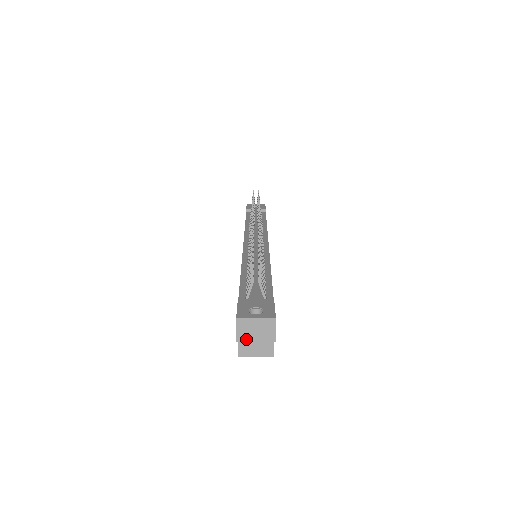
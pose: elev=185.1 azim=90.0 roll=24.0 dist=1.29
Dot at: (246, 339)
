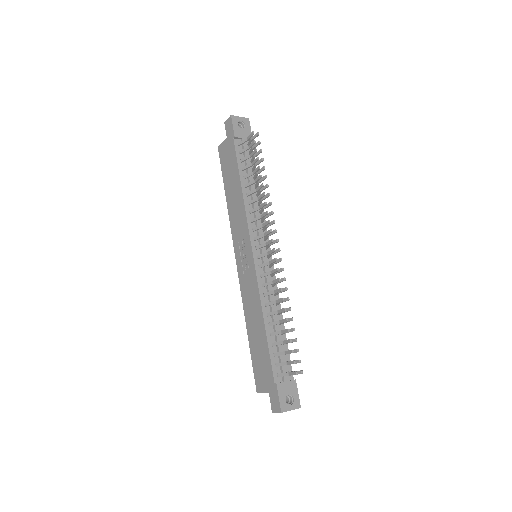
Dot at: occluded
